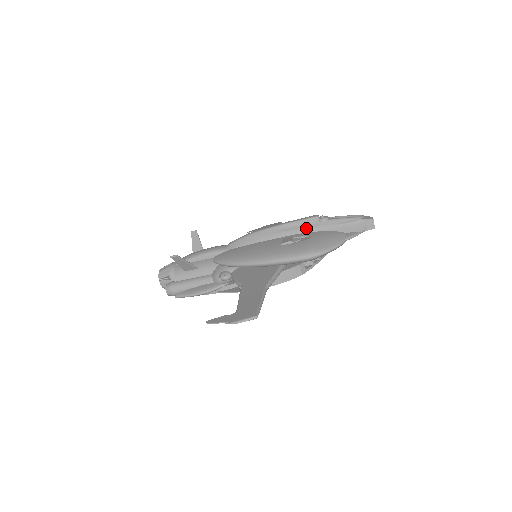
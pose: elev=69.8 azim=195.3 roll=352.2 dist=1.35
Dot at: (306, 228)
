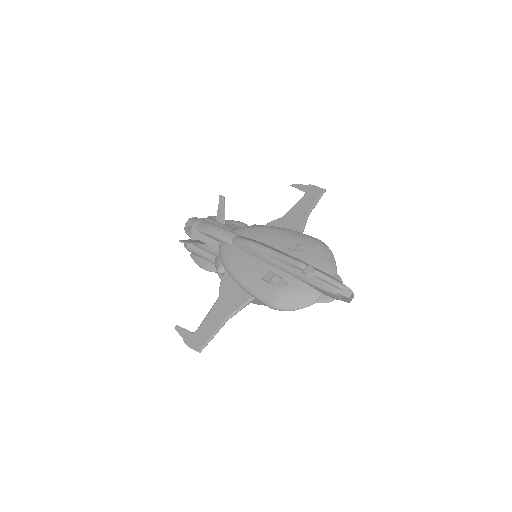
Dot at: (290, 271)
